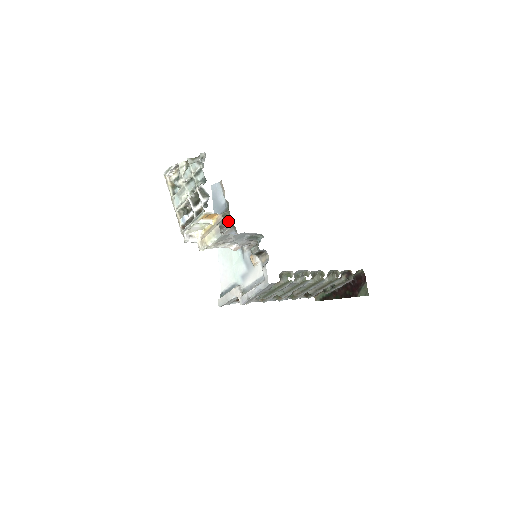
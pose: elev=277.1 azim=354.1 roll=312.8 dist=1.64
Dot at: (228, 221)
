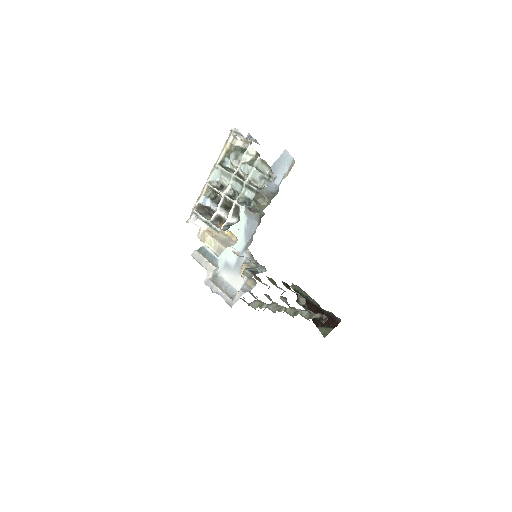
Dot at: (260, 210)
